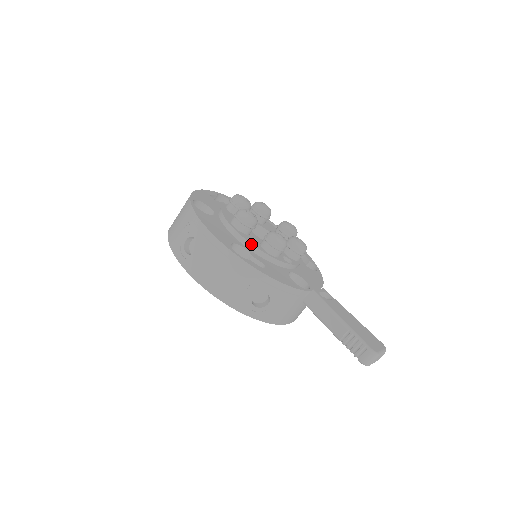
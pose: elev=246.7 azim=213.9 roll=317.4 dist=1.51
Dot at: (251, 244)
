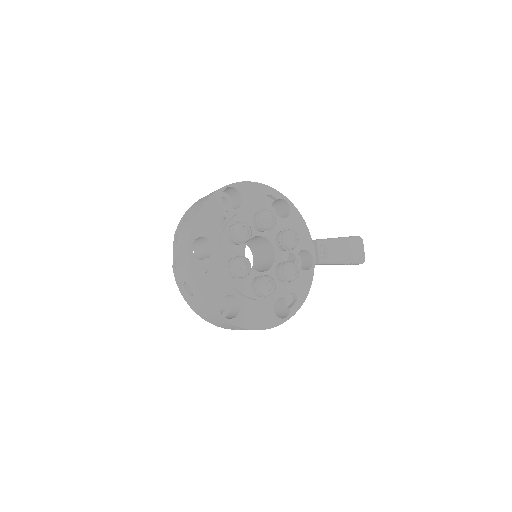
Dot at: occluded
